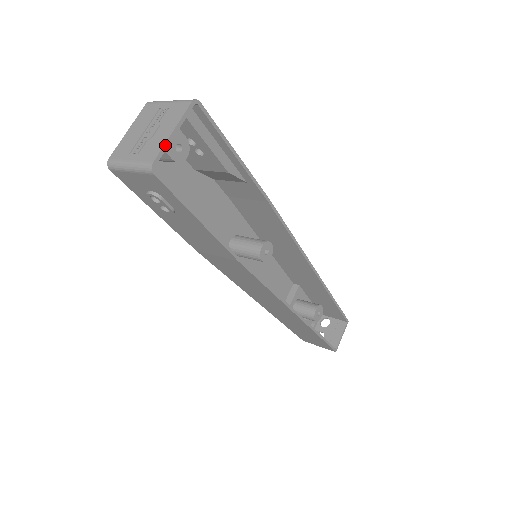
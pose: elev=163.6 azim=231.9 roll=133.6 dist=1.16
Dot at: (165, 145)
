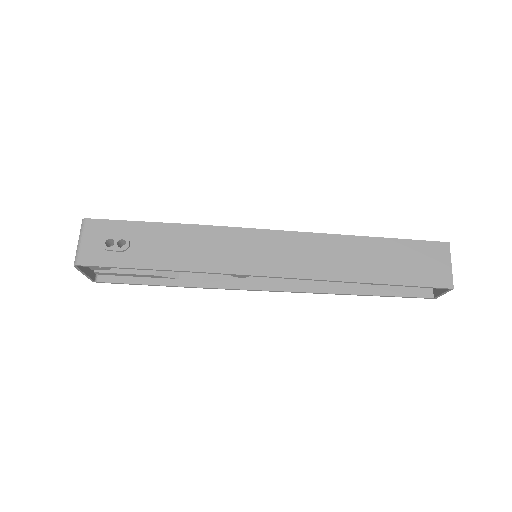
Dot at: (88, 277)
